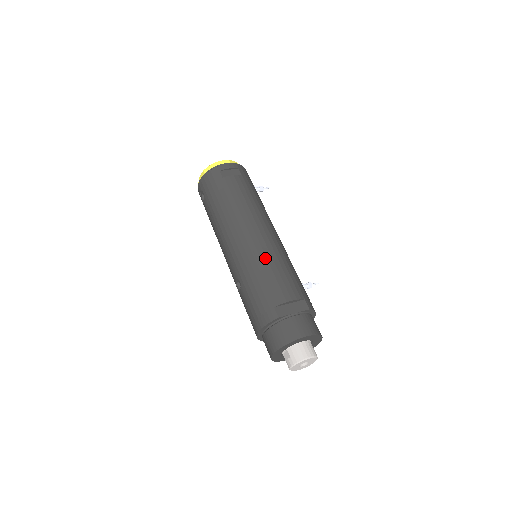
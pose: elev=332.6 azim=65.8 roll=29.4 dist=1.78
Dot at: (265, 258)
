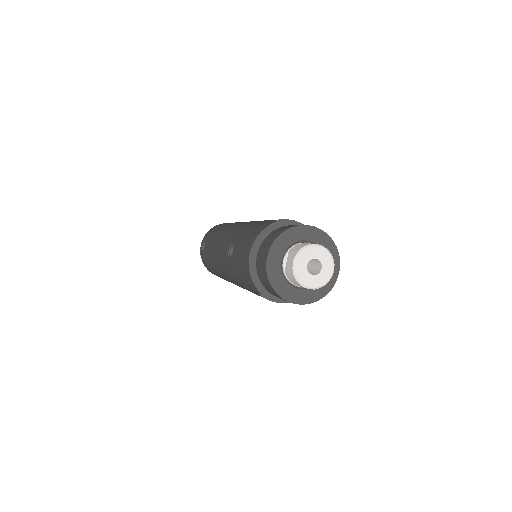
Dot at: occluded
